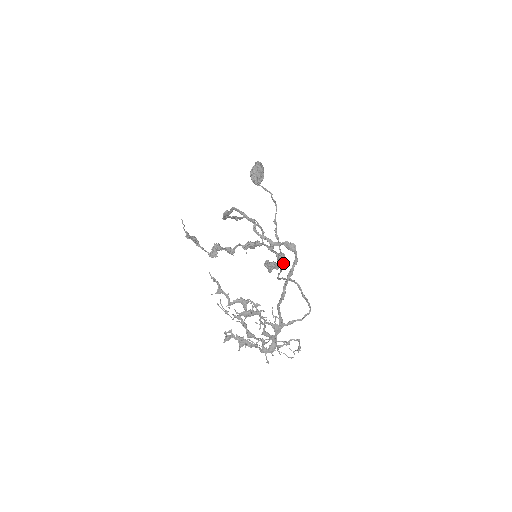
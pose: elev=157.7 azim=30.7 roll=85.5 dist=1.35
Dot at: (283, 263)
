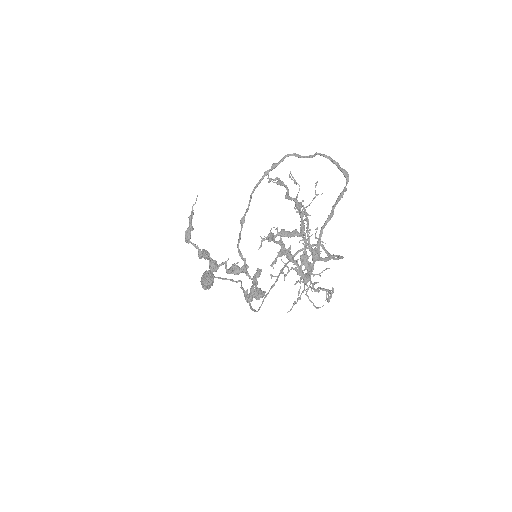
Dot at: (255, 311)
